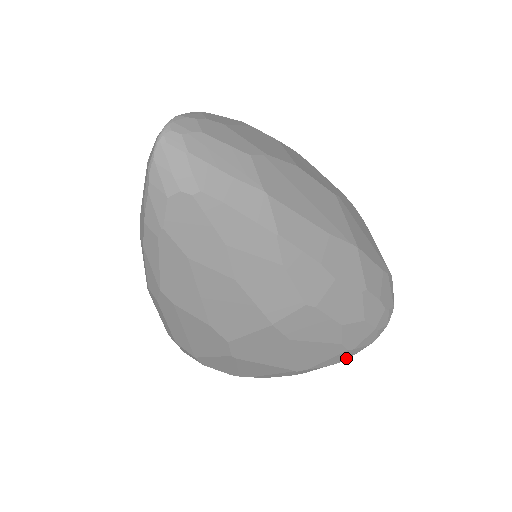
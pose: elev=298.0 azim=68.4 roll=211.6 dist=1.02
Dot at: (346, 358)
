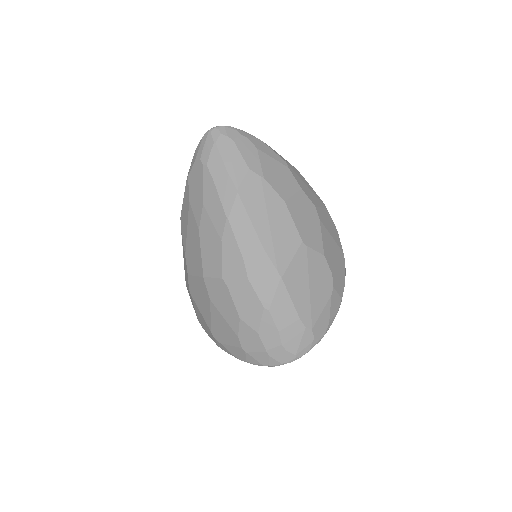
Dot at: (244, 360)
